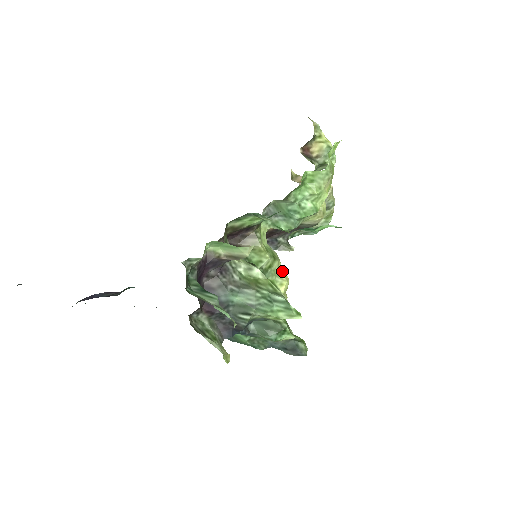
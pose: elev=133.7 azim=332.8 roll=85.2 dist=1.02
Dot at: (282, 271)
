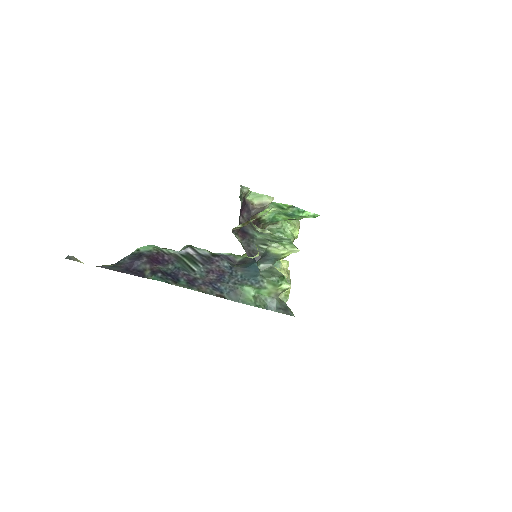
Dot at: occluded
